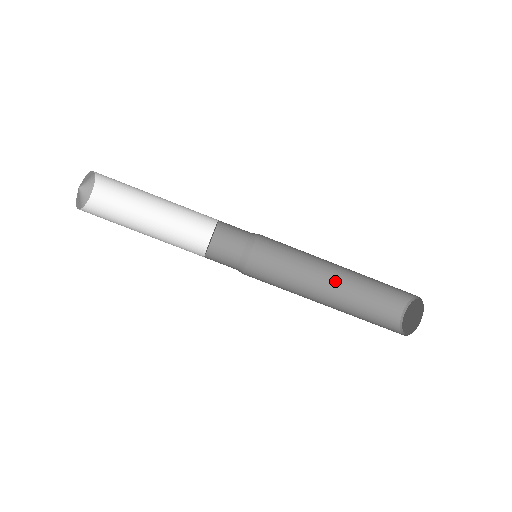
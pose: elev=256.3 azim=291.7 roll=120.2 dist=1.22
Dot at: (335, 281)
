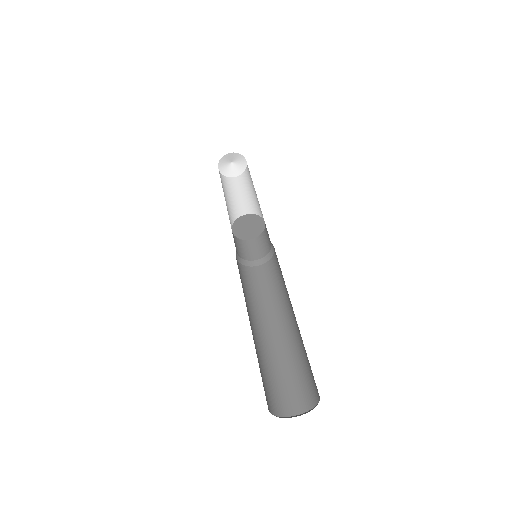
Dot at: (272, 336)
